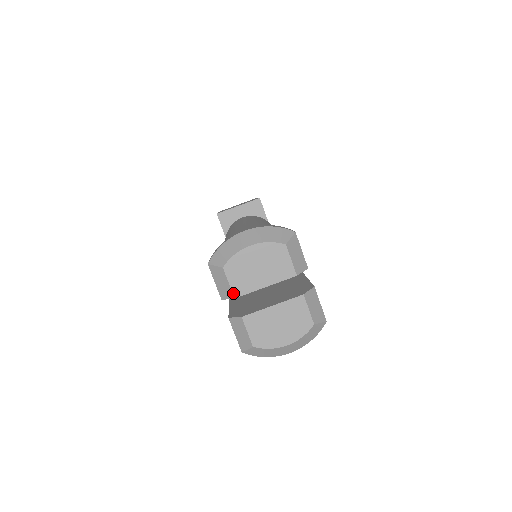
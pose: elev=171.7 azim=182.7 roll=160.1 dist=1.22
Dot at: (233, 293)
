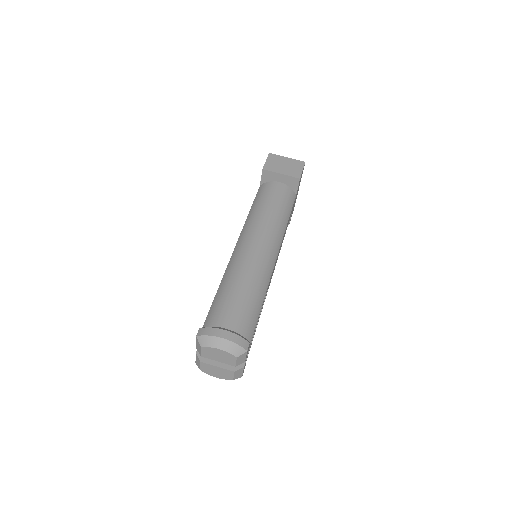
Dot at: (201, 355)
